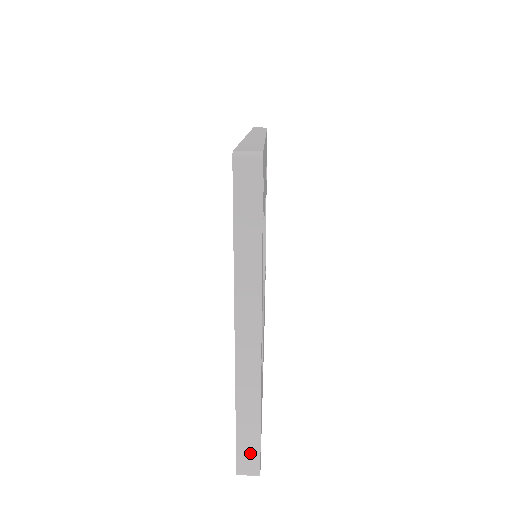
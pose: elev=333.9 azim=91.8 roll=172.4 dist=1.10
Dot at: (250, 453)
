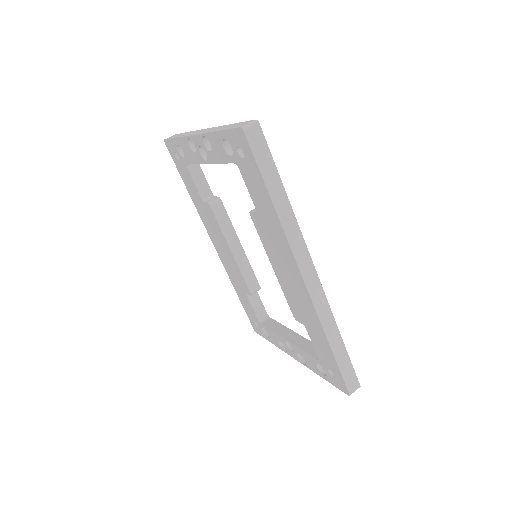
Dot at: occluded
